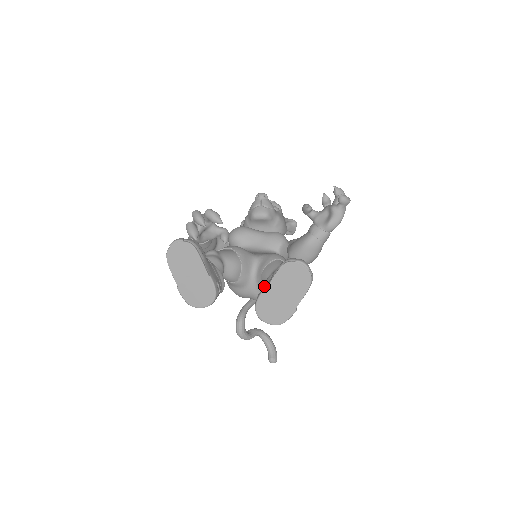
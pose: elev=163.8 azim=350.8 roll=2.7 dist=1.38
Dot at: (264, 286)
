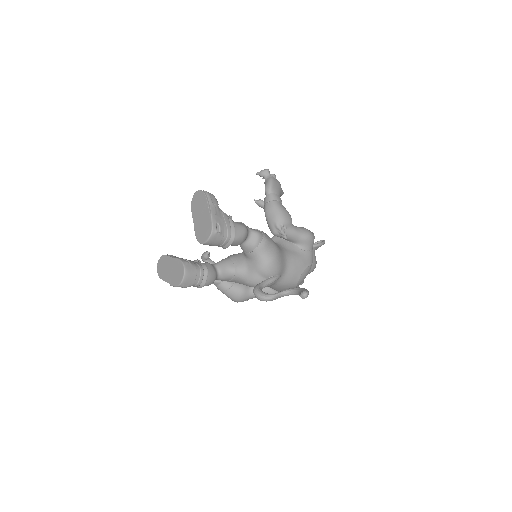
Dot at: occluded
